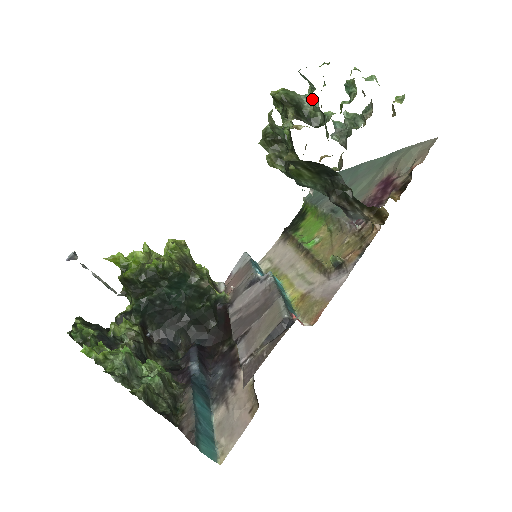
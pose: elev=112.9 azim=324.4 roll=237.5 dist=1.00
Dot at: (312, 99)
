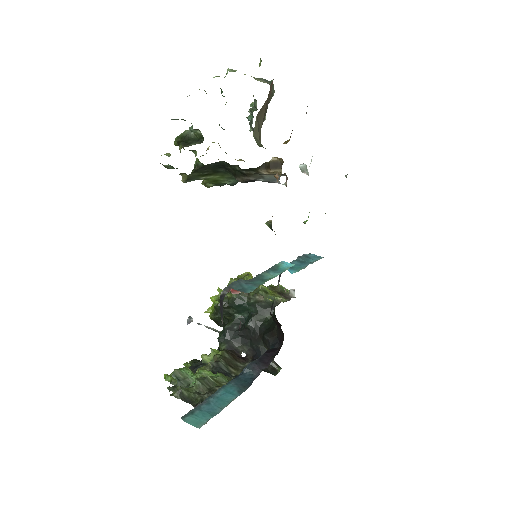
Dot at: (192, 126)
